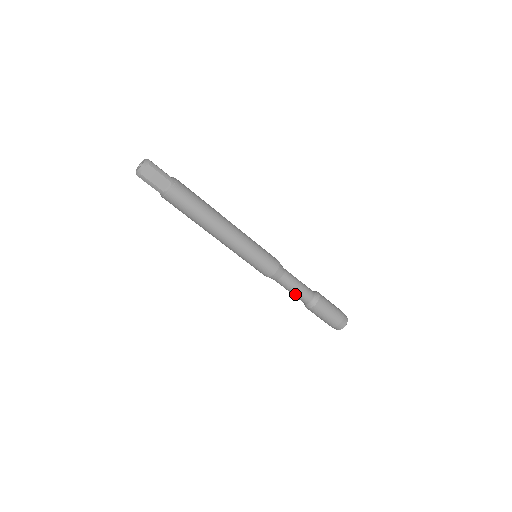
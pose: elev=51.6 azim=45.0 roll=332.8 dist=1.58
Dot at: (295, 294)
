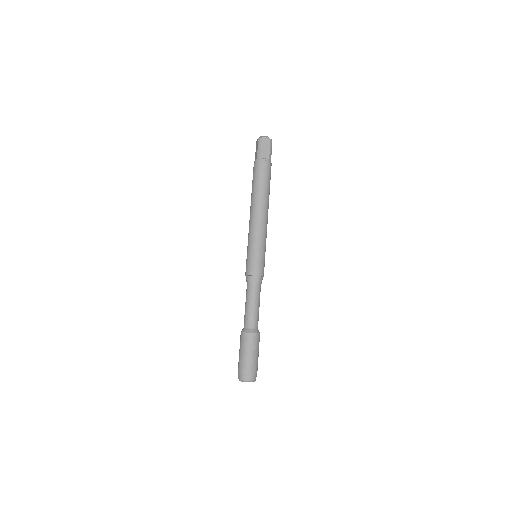
Dot at: (248, 310)
